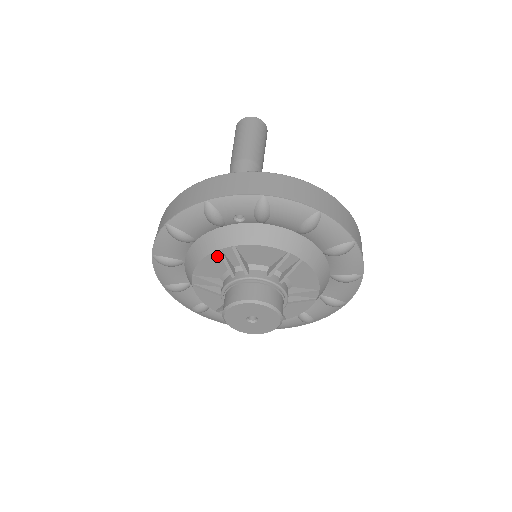
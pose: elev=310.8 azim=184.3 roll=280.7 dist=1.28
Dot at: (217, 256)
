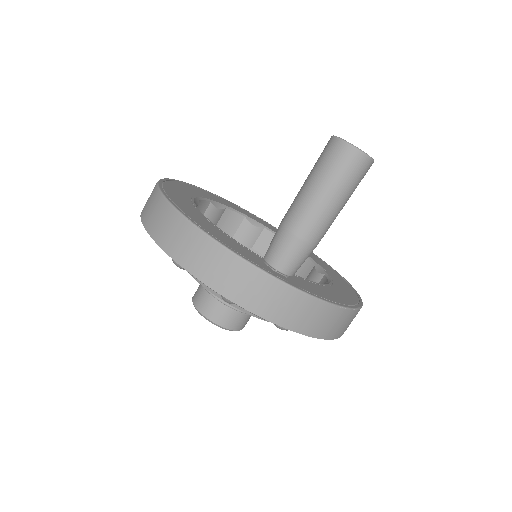
Dot at: occluded
